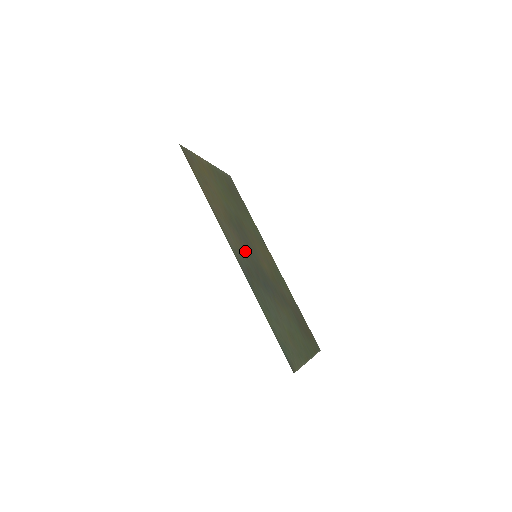
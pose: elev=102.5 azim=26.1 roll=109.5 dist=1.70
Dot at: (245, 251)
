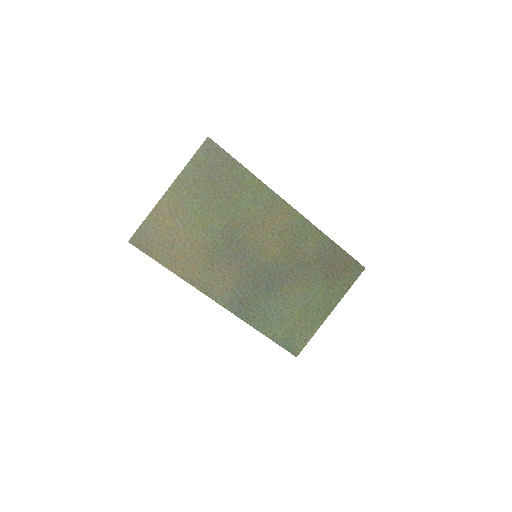
Dot at: (237, 275)
